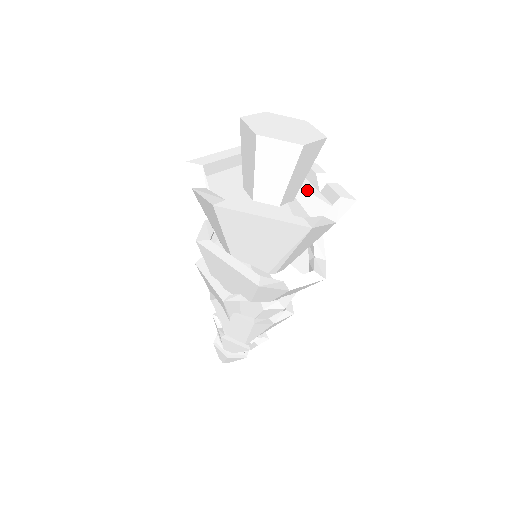
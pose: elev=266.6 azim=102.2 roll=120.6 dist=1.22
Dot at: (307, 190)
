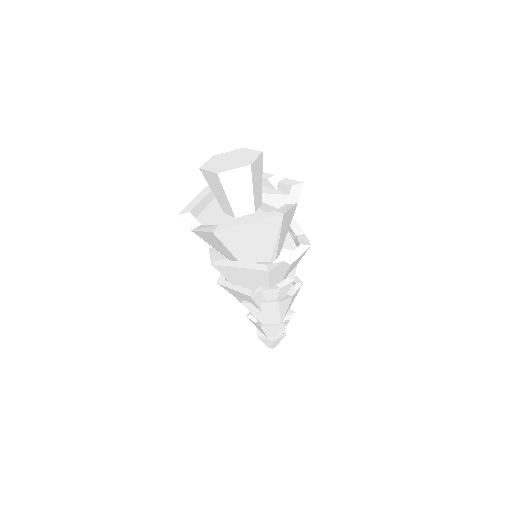
Dot at: (267, 193)
